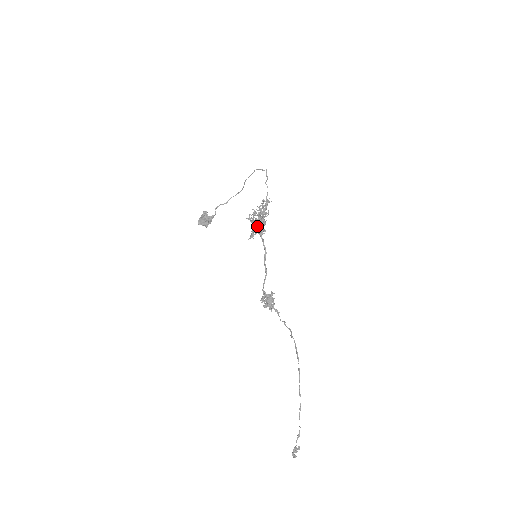
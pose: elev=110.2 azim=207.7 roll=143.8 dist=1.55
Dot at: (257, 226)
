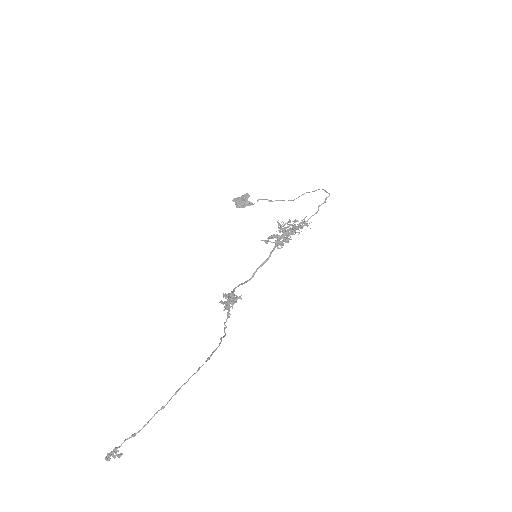
Dot at: (280, 236)
